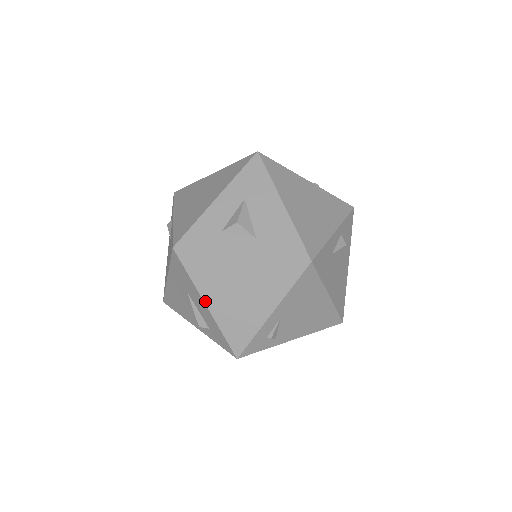
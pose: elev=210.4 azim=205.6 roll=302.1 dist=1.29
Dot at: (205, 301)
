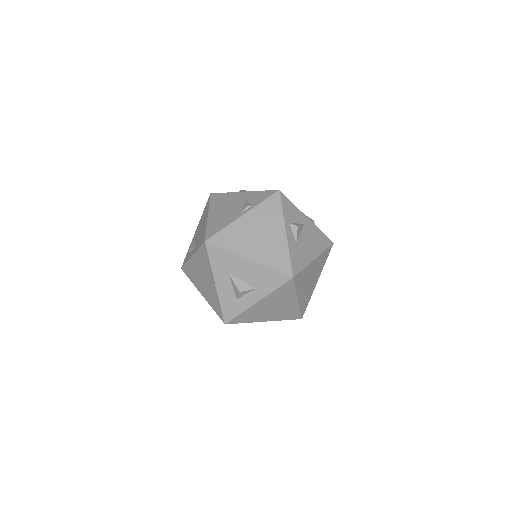
Dot at: (263, 321)
